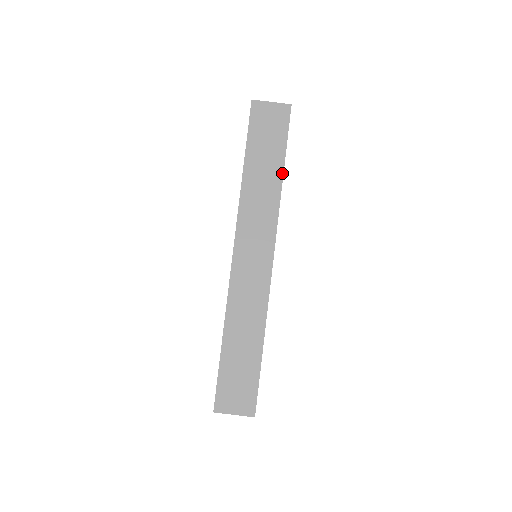
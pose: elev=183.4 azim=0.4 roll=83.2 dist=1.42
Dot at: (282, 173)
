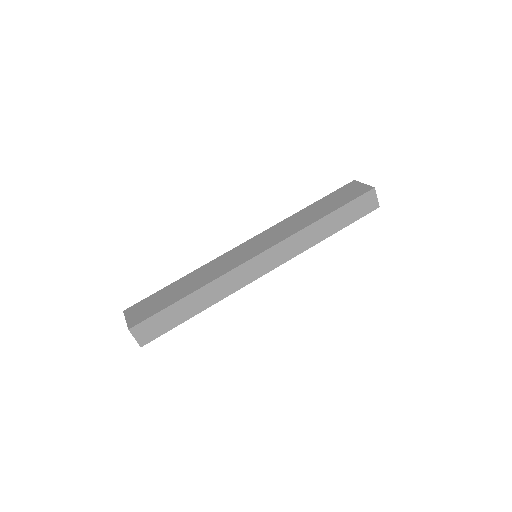
Dot at: (323, 216)
